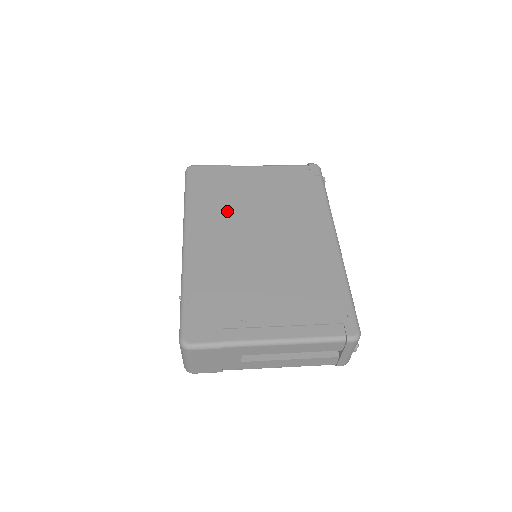
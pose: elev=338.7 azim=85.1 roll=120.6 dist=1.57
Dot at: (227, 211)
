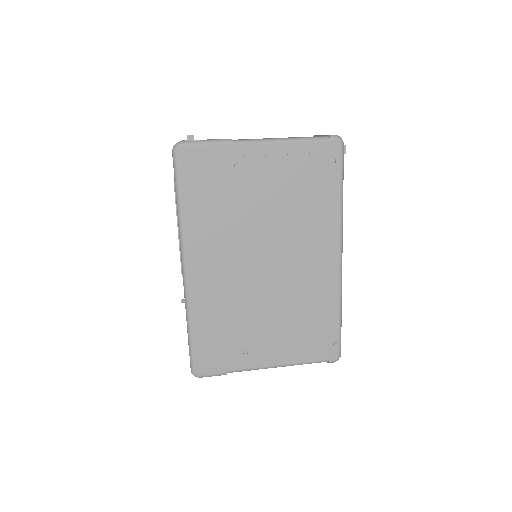
Dot at: (228, 225)
